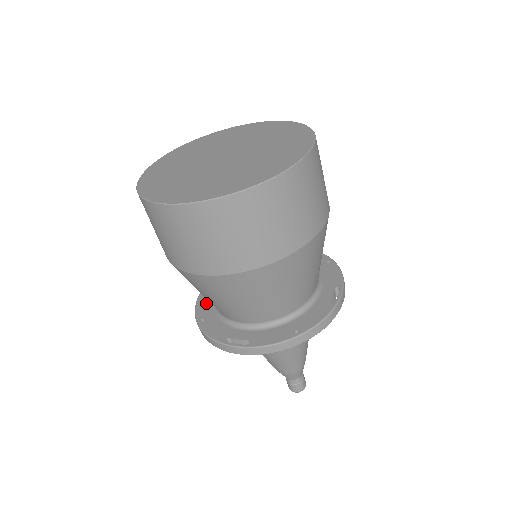
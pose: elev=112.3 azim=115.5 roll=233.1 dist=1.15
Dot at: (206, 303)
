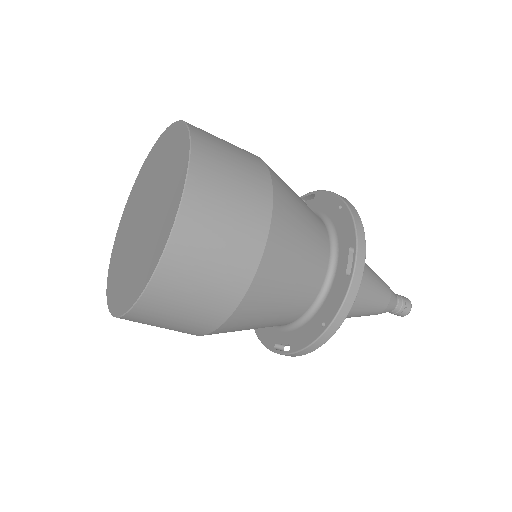
Dot at: occluded
